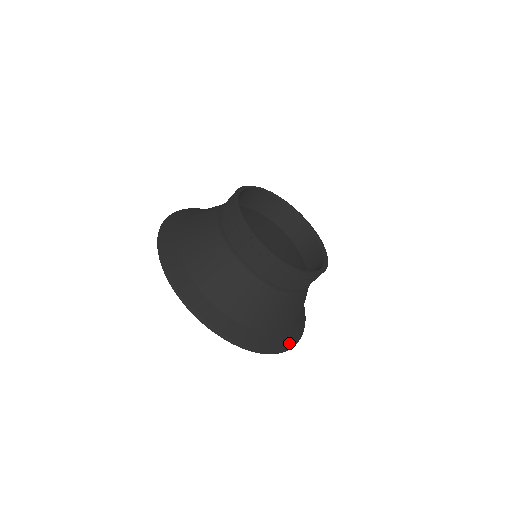
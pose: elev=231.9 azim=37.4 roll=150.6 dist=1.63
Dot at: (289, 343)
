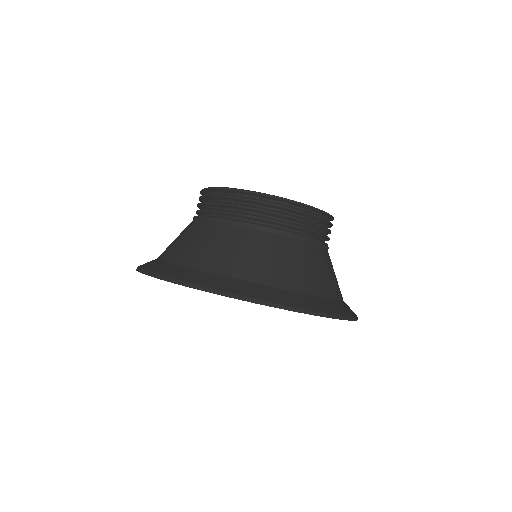
Dot at: (292, 302)
